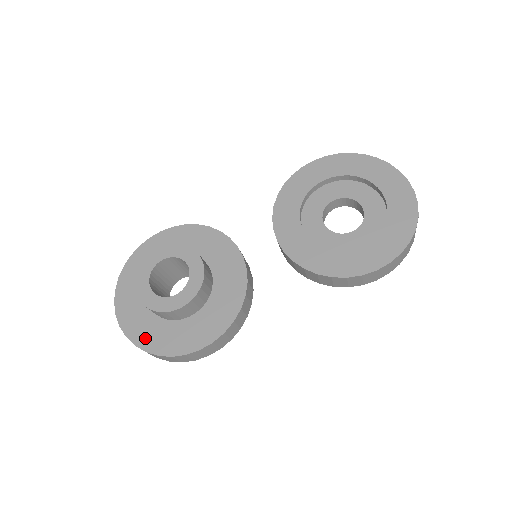
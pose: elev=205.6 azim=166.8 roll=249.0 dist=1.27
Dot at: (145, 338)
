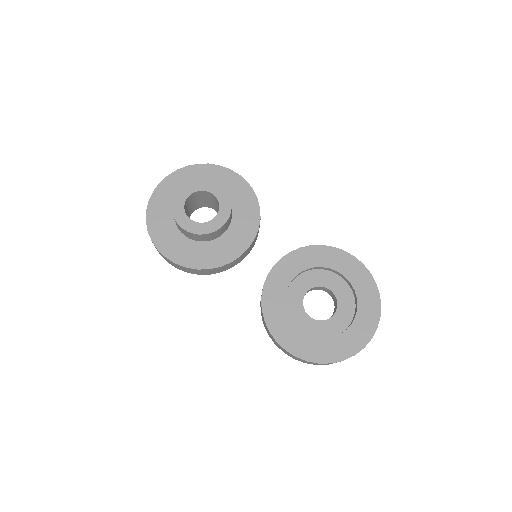
Dot at: (155, 214)
